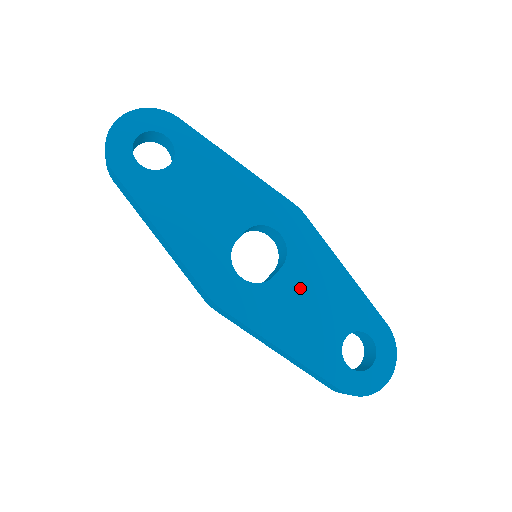
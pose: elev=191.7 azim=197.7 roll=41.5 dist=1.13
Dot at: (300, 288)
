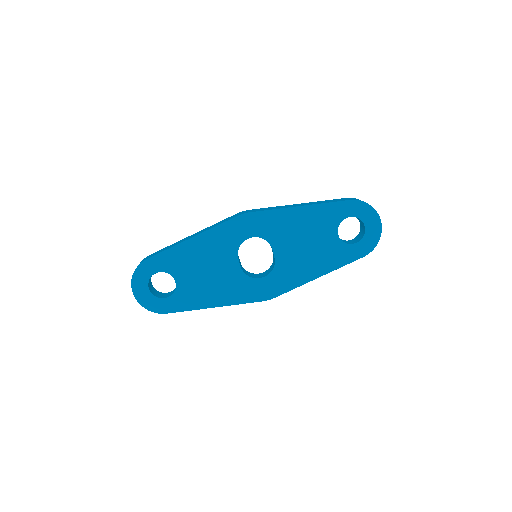
Dot at: (291, 245)
